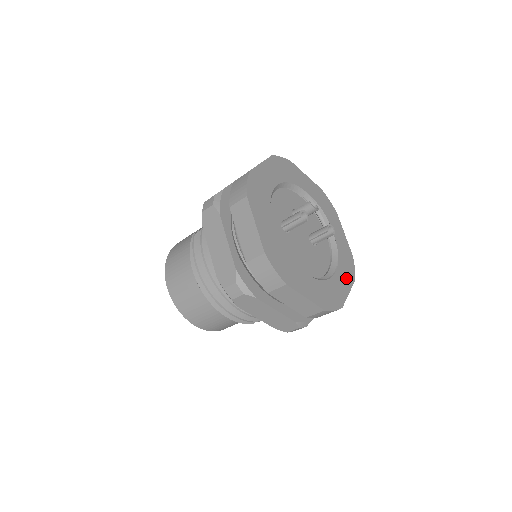
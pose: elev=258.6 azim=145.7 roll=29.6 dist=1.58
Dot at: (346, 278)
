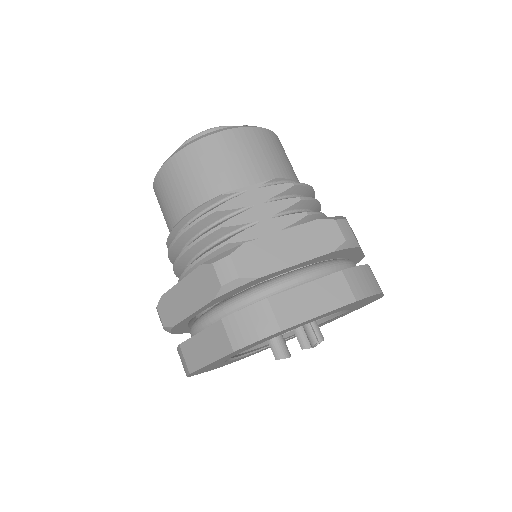
Dot at: occluded
